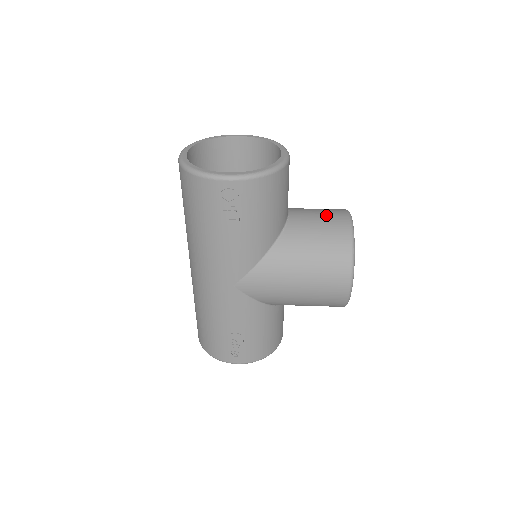
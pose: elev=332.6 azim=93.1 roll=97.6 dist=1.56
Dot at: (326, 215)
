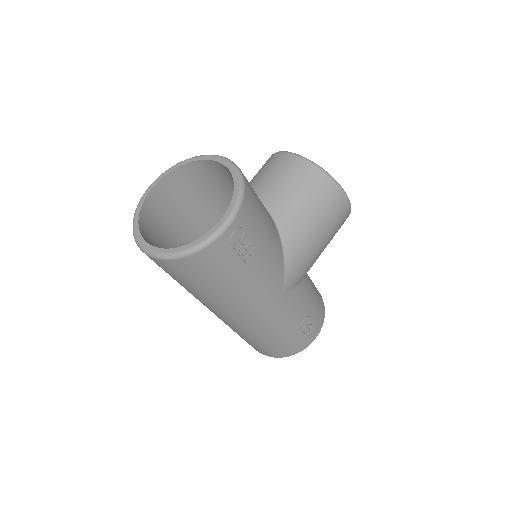
Dot at: (279, 171)
